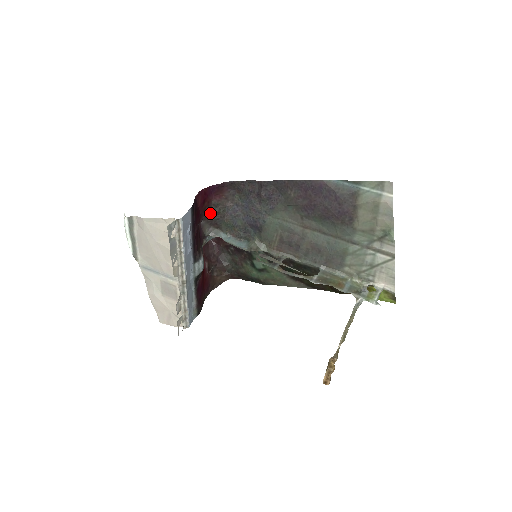
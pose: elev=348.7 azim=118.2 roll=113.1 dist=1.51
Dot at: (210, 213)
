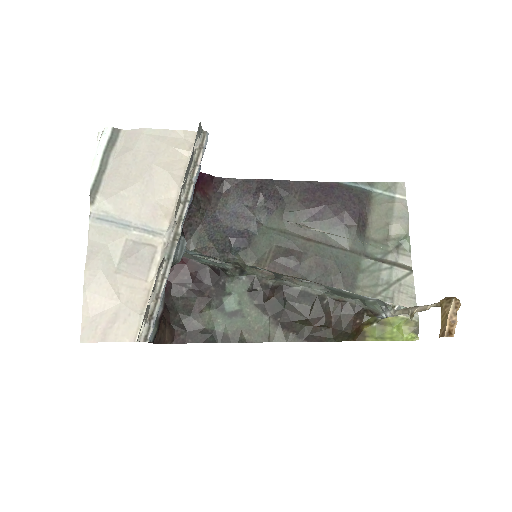
Dot at: (190, 206)
